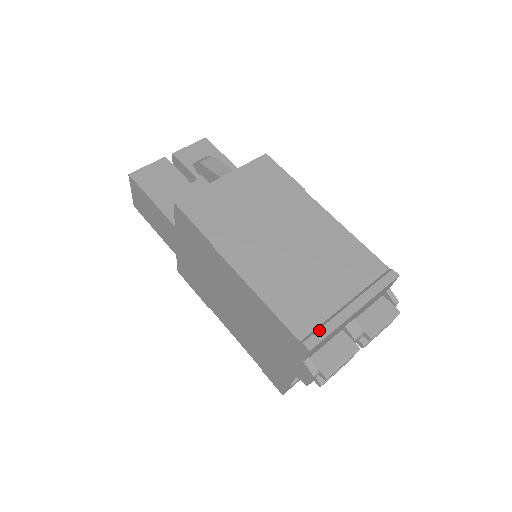
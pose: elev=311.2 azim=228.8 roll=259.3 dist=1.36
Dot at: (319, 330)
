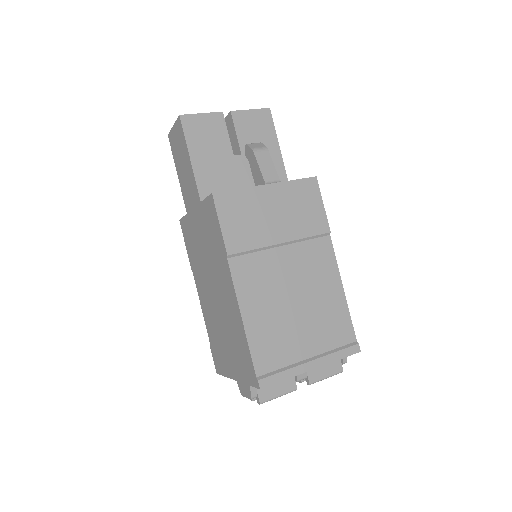
Dot at: (276, 374)
